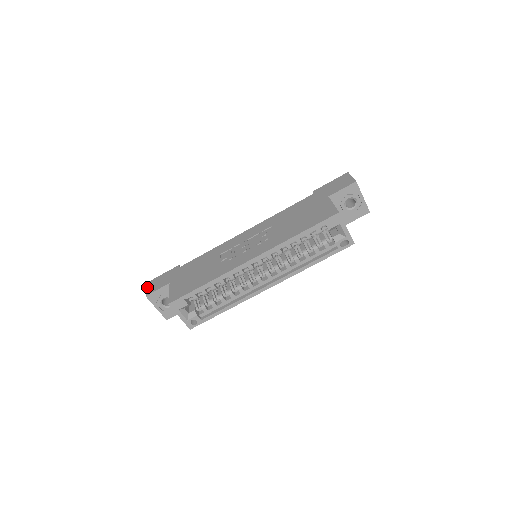
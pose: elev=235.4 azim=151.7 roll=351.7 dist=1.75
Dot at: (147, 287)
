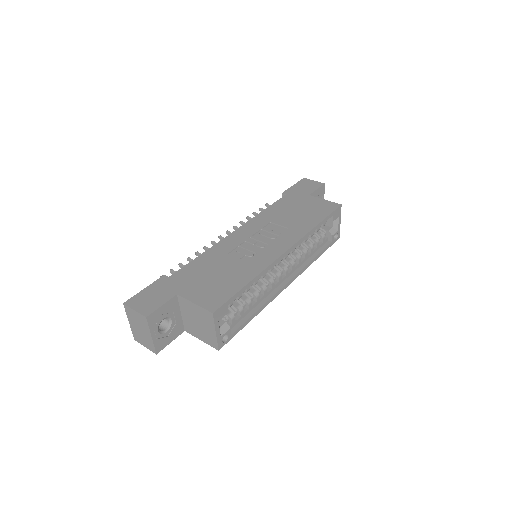
Dot at: (133, 308)
